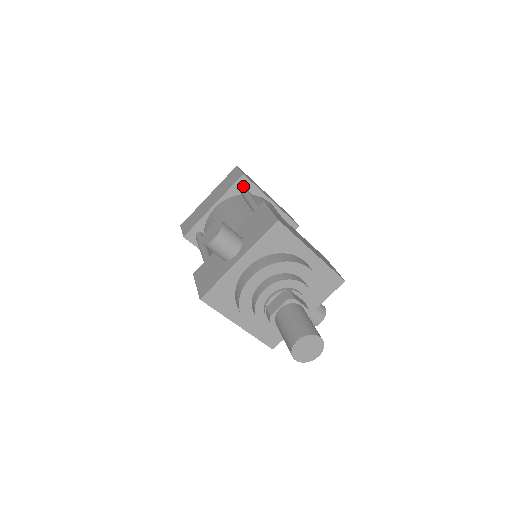
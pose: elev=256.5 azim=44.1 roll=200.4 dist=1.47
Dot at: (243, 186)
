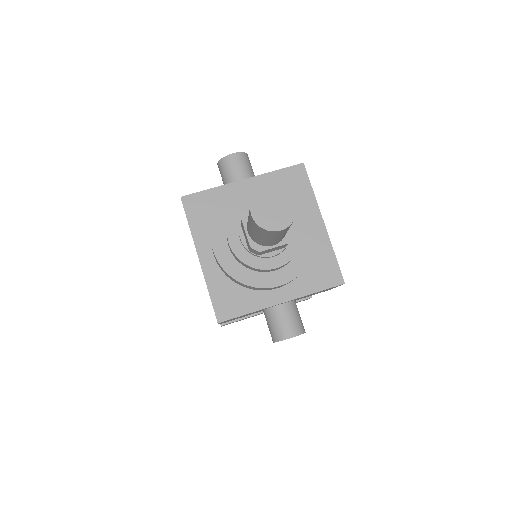
Dot at: occluded
